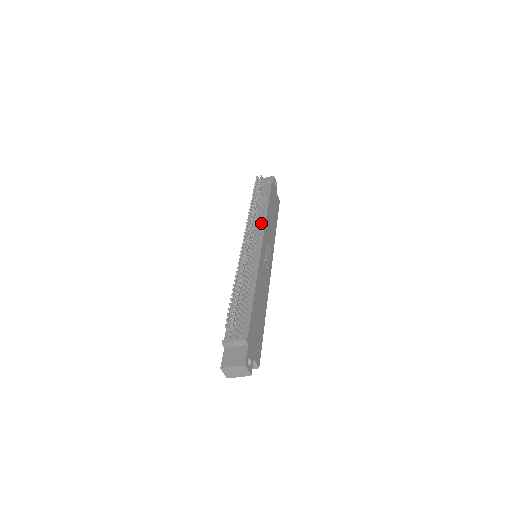
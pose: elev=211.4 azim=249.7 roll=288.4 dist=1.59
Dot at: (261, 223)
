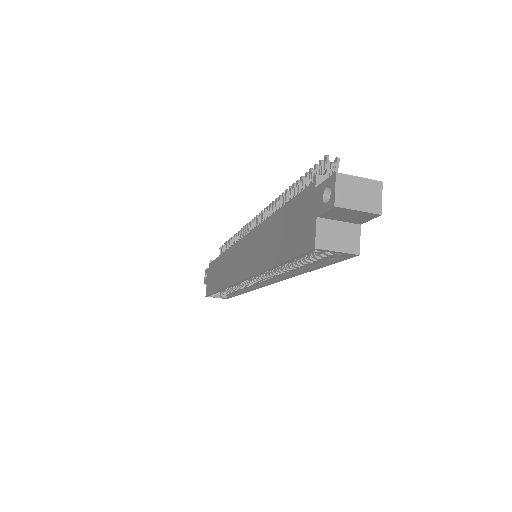
Dot at: occluded
